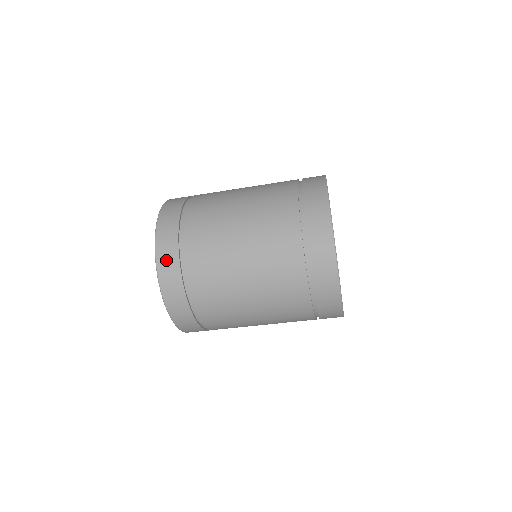
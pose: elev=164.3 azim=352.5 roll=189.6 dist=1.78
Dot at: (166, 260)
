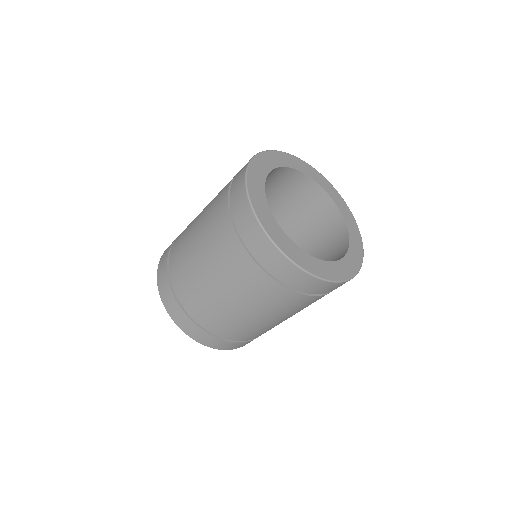
Dot at: (185, 326)
